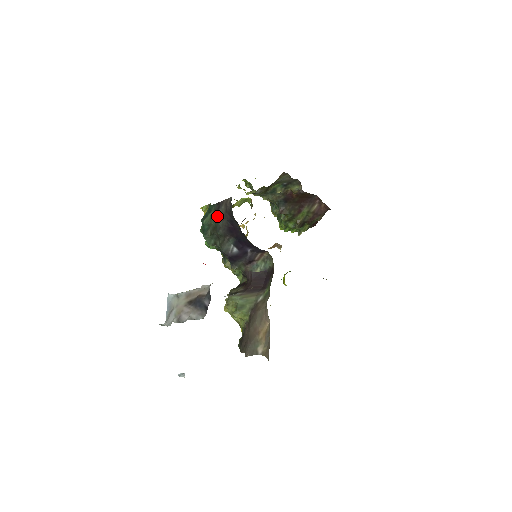
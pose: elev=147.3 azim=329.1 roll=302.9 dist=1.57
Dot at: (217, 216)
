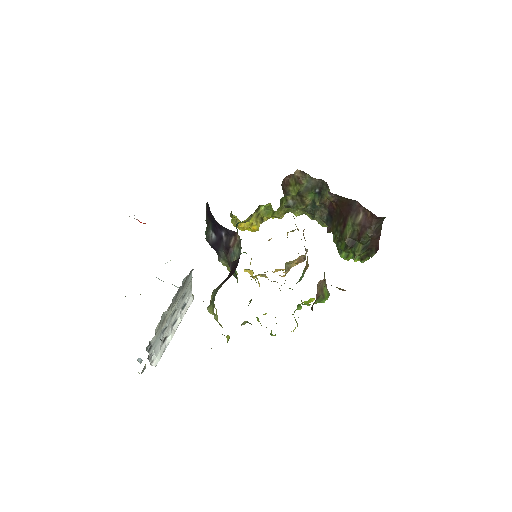
Dot at: occluded
